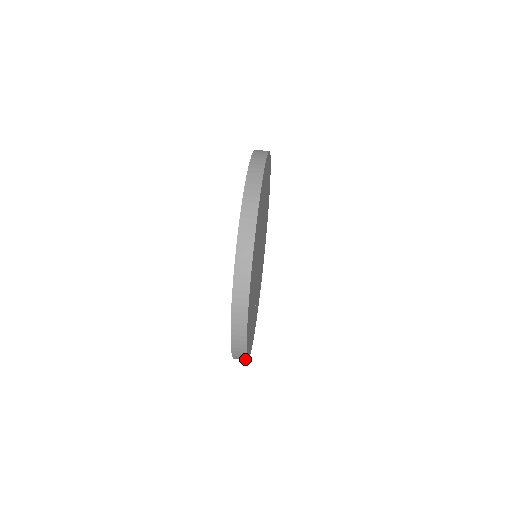
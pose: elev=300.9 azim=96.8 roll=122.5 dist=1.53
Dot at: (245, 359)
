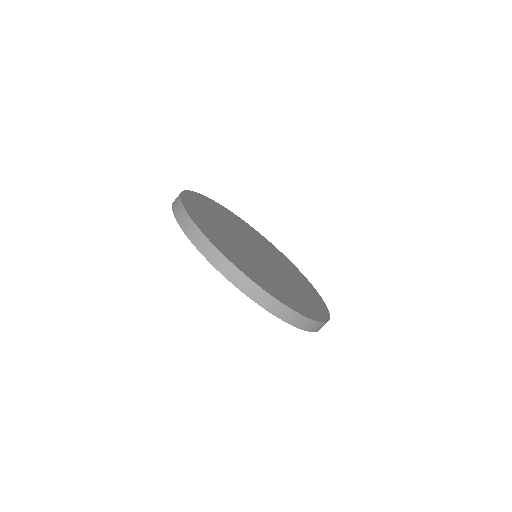
Dot at: occluded
